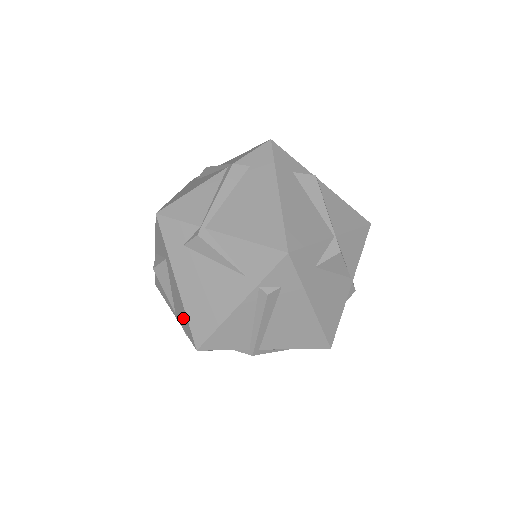
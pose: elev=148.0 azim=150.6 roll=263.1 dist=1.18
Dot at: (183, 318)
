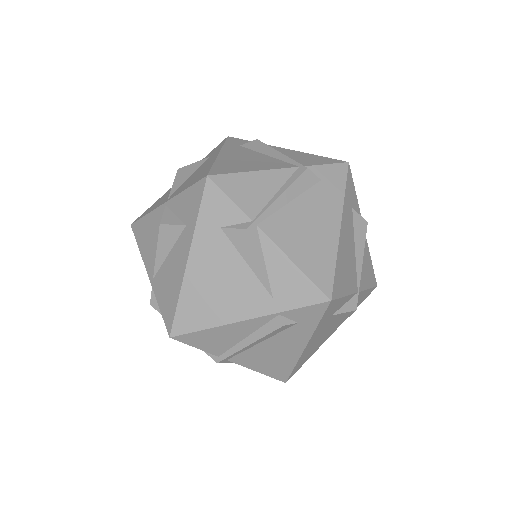
Dot at: (169, 295)
